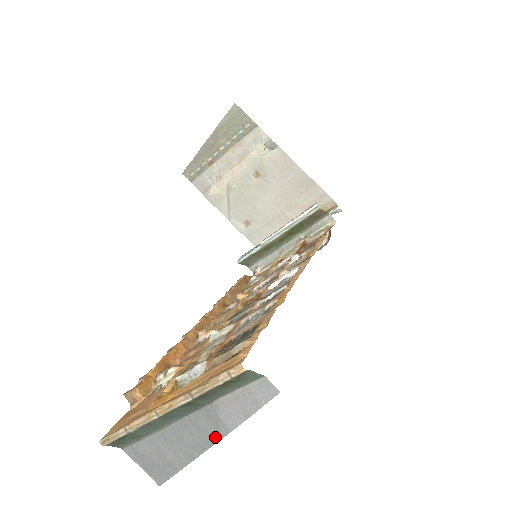
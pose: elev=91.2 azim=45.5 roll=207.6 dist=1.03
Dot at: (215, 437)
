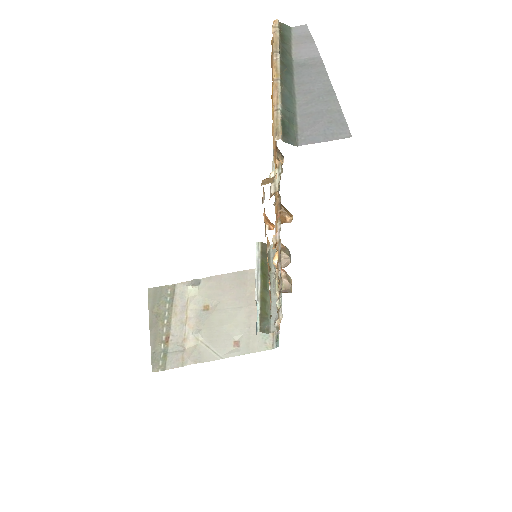
Dot at: (320, 67)
